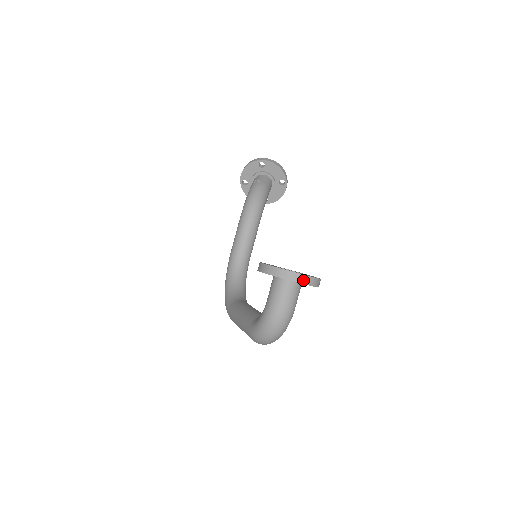
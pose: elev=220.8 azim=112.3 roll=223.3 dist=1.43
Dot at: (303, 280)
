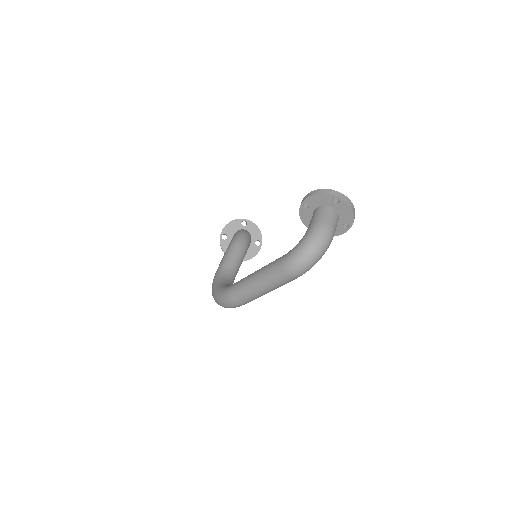
Dot at: (349, 203)
